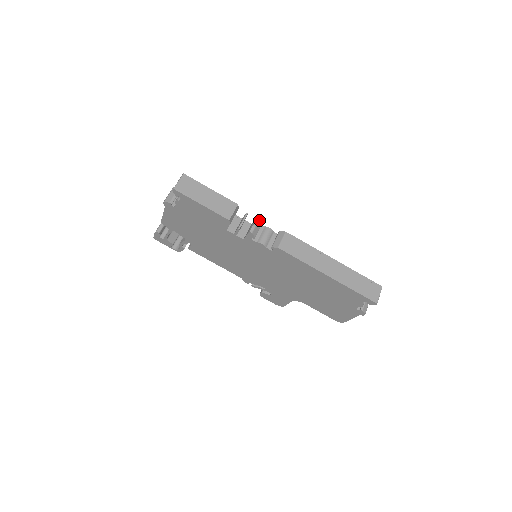
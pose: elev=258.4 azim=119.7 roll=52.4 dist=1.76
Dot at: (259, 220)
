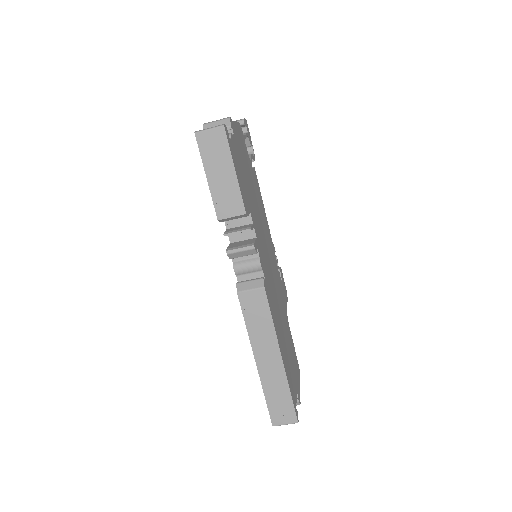
Dot at: (251, 250)
